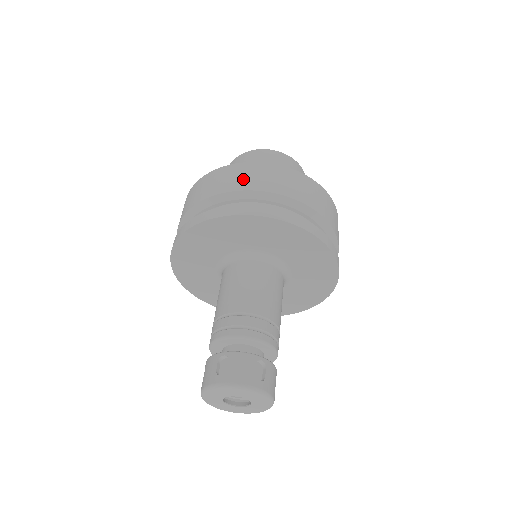
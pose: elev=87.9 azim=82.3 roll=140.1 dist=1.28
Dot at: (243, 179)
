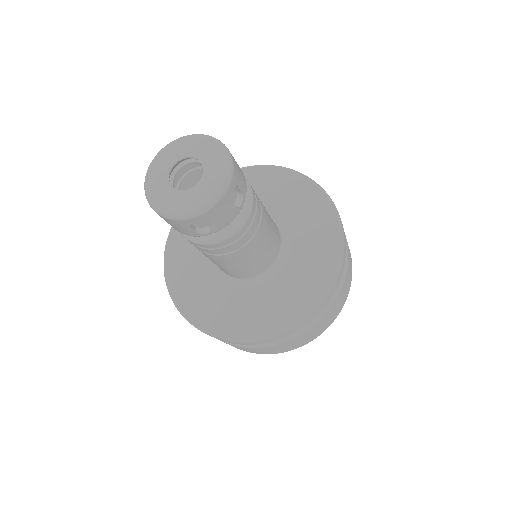
Dot at: occluded
